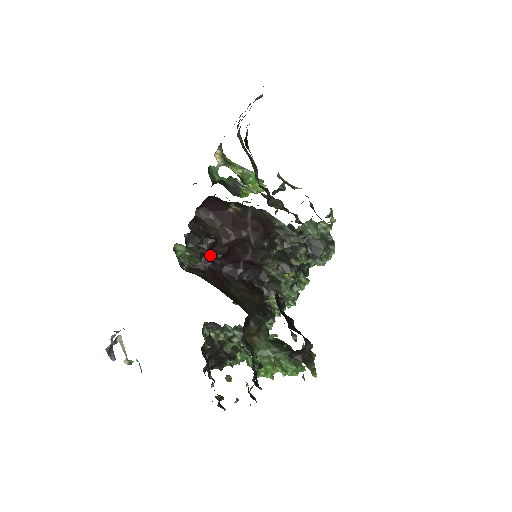
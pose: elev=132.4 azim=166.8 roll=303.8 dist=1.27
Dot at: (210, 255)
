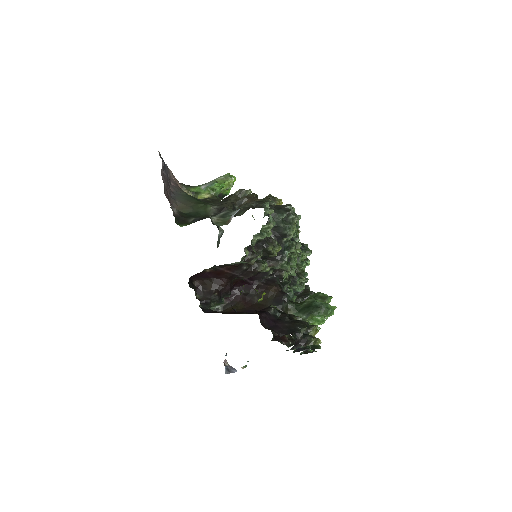
Dot at: occluded
